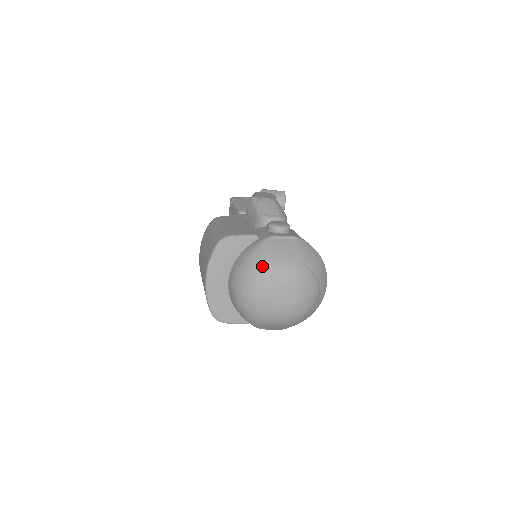
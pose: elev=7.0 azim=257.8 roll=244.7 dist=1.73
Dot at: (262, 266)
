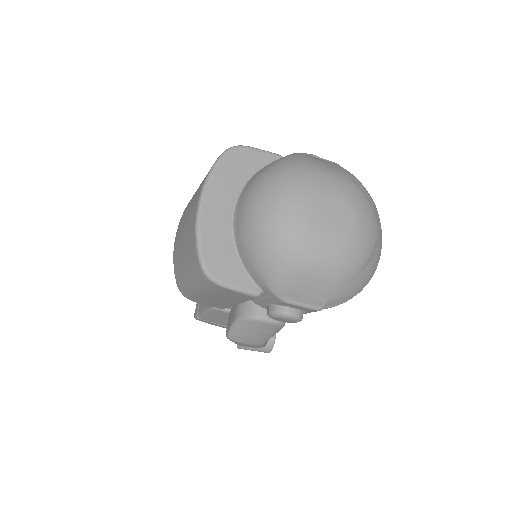
Dot at: (297, 168)
